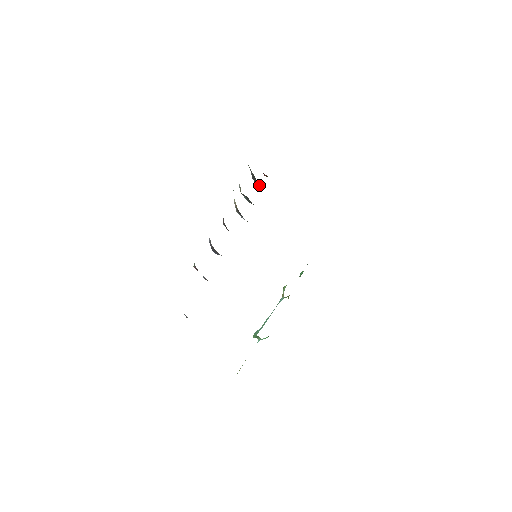
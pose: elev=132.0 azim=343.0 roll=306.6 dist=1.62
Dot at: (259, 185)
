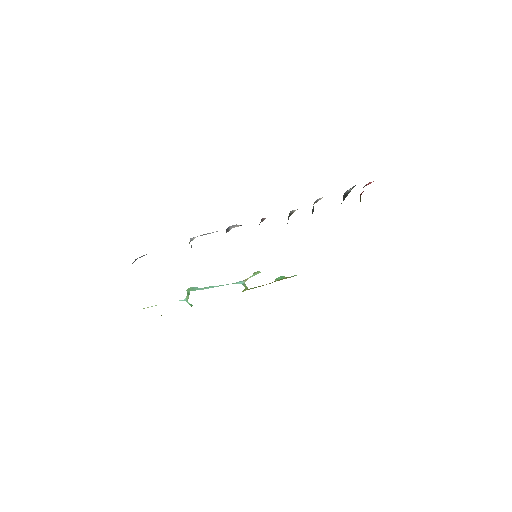
Dot at: occluded
